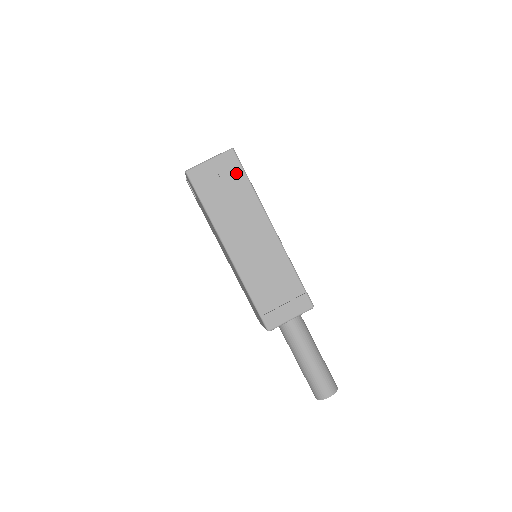
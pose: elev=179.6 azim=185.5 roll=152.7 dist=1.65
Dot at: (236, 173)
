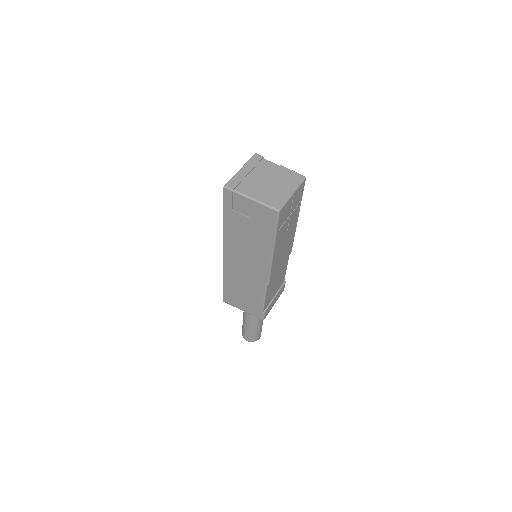
Dot at: (299, 201)
